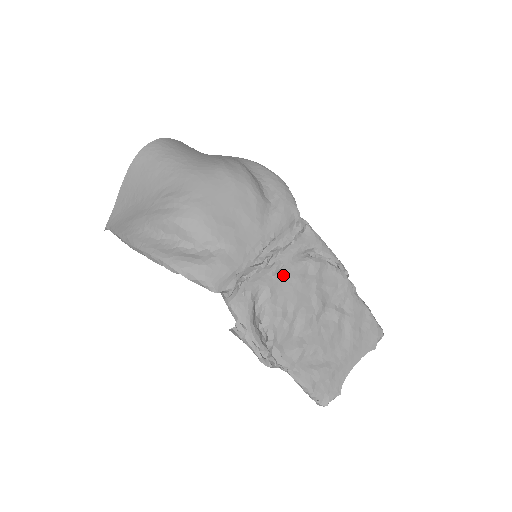
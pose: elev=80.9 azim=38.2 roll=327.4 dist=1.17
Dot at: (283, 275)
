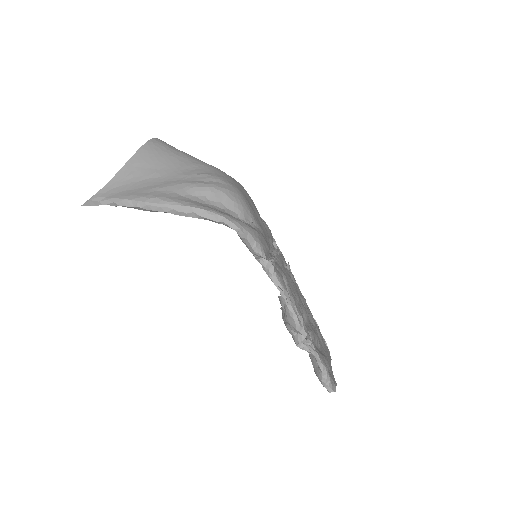
Dot at: (285, 272)
